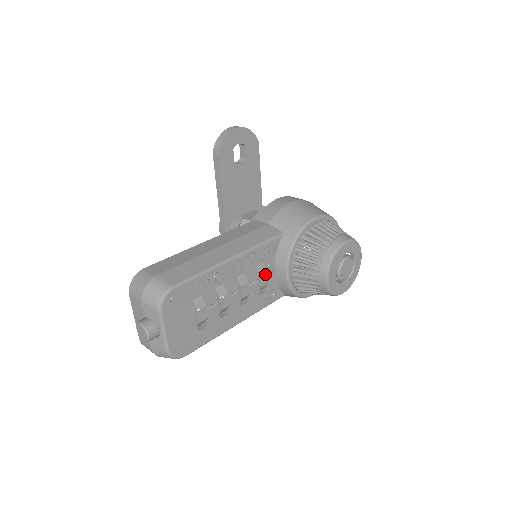
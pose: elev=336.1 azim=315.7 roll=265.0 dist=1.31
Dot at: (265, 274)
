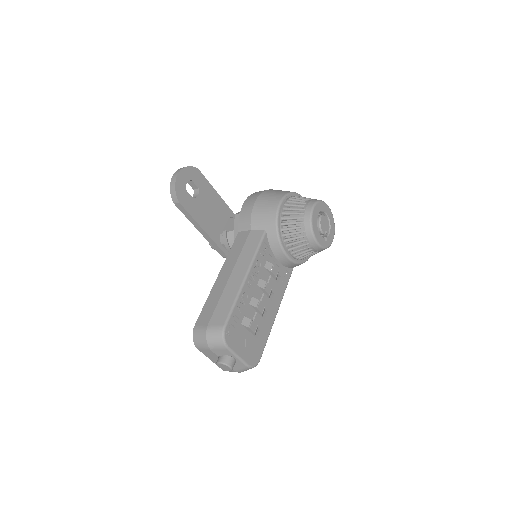
Dot at: (273, 268)
